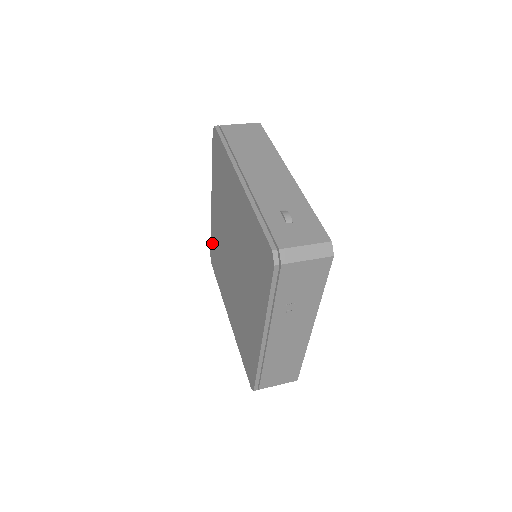
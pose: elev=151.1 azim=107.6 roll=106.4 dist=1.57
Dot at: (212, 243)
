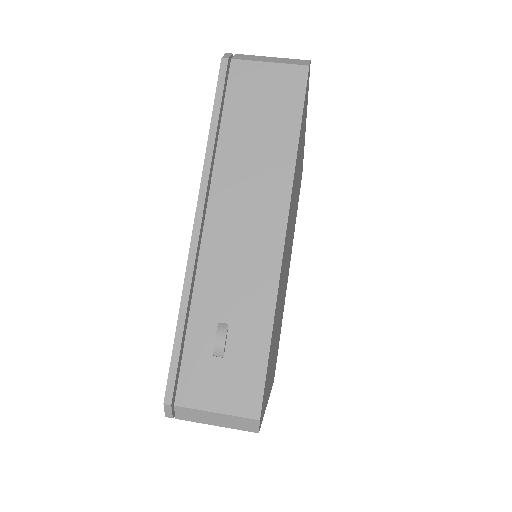
Dot at: occluded
